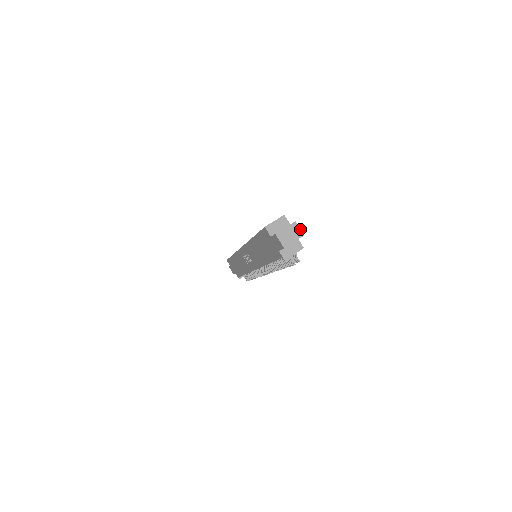
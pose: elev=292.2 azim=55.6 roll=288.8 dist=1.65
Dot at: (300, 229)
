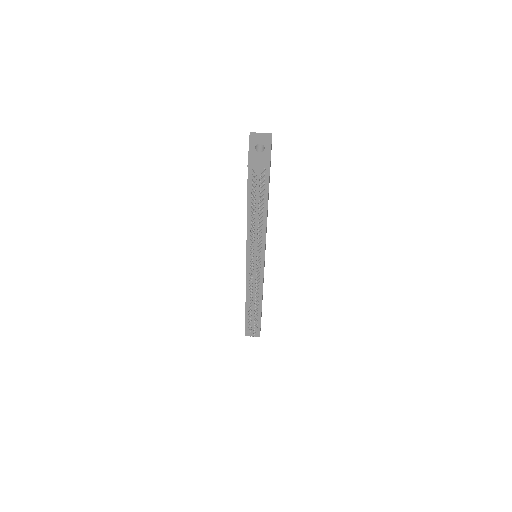
Dot at: occluded
